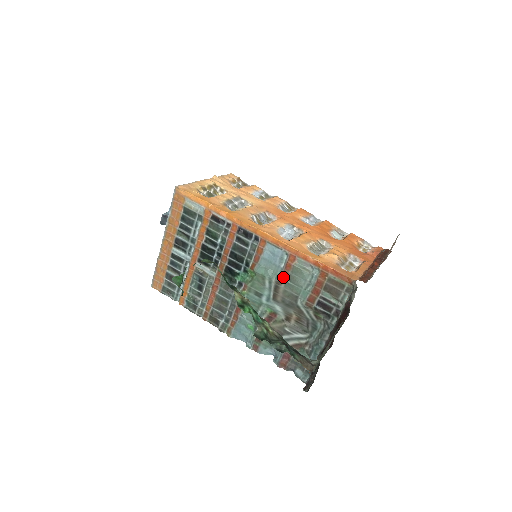
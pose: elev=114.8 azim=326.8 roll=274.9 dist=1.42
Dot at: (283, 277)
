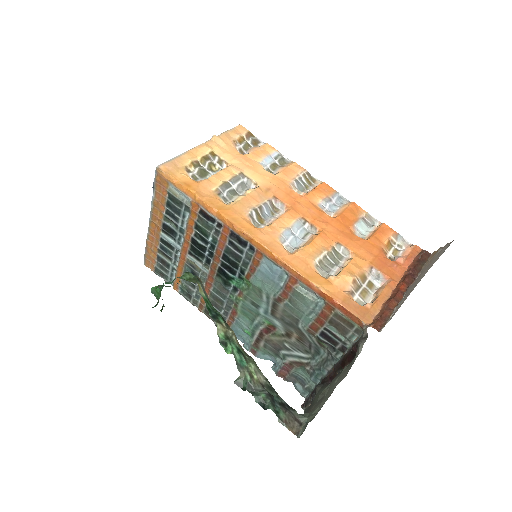
Dot at: (282, 297)
